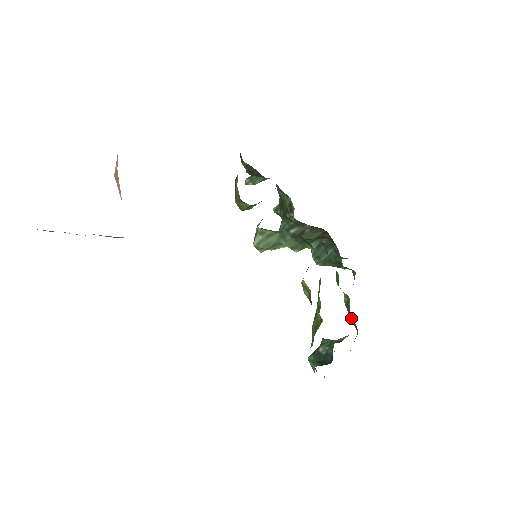
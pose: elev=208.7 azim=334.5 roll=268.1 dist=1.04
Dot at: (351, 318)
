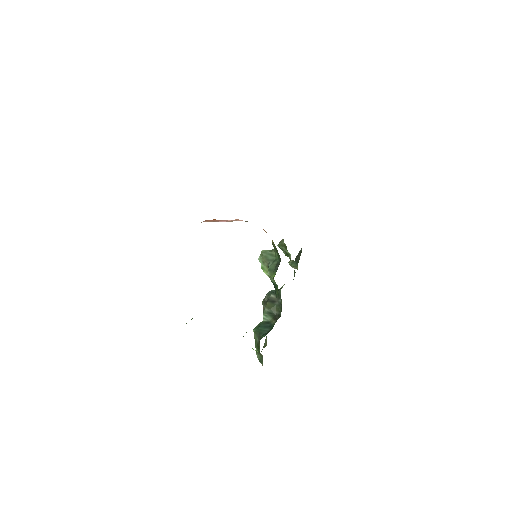
Dot at: occluded
